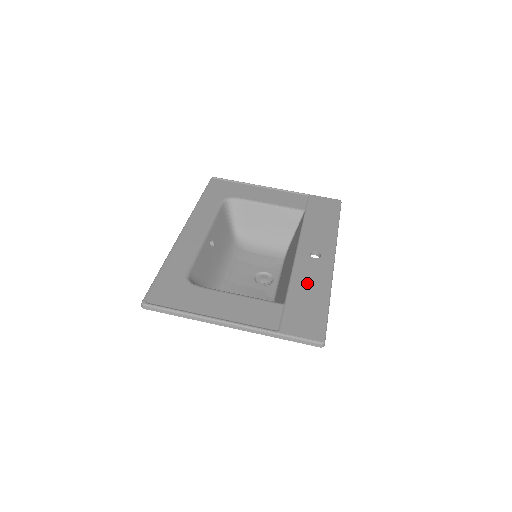
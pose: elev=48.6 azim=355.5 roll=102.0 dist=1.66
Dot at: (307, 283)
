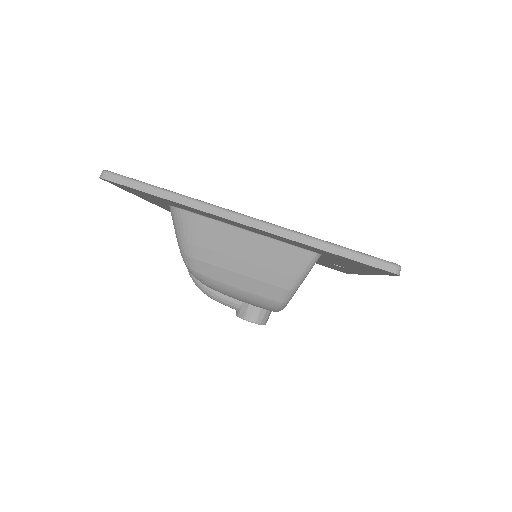
Dot at: occluded
